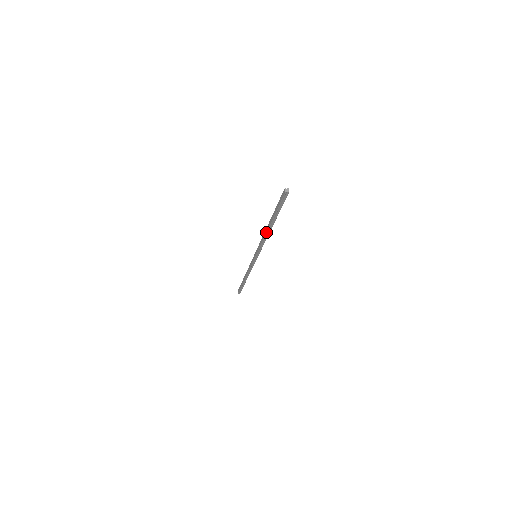
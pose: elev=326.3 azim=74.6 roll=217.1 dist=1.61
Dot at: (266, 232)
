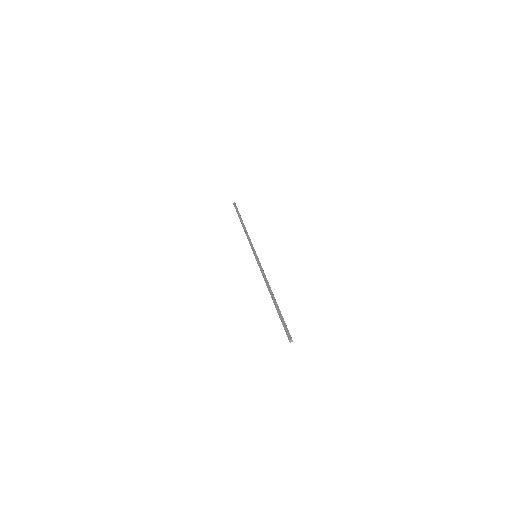
Dot at: (269, 291)
